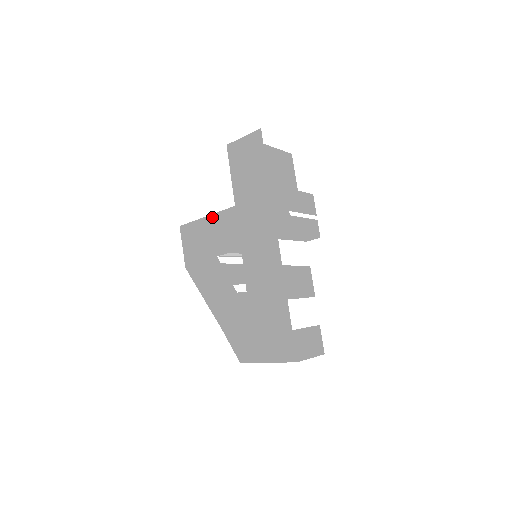
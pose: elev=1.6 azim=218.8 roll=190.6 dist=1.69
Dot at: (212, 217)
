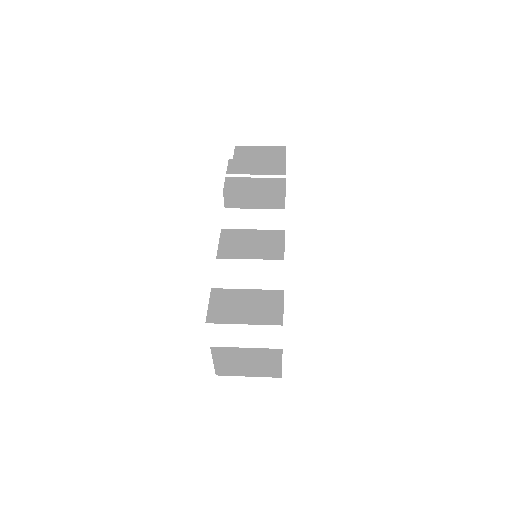
Dot at: occluded
